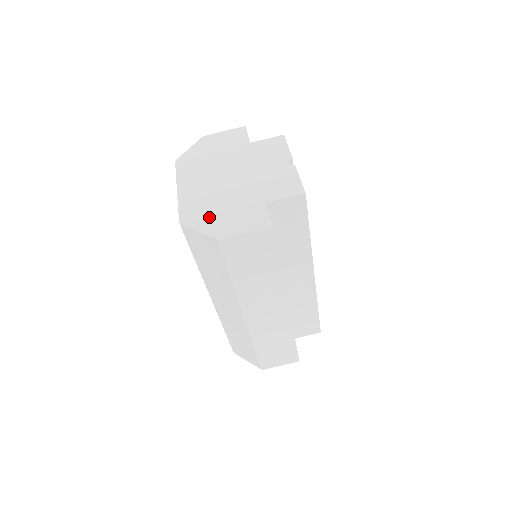
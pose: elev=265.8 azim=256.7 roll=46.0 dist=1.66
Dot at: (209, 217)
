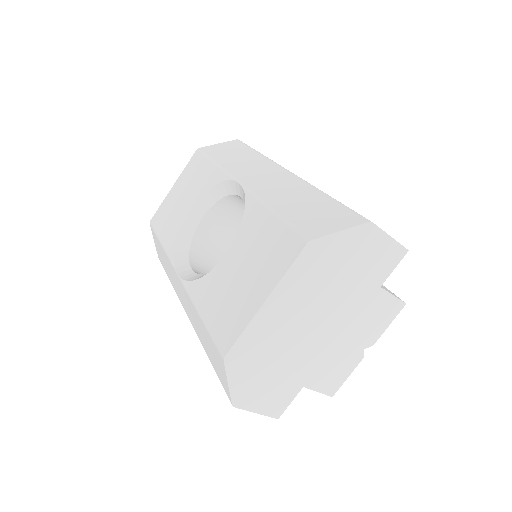
Dot at: (252, 372)
